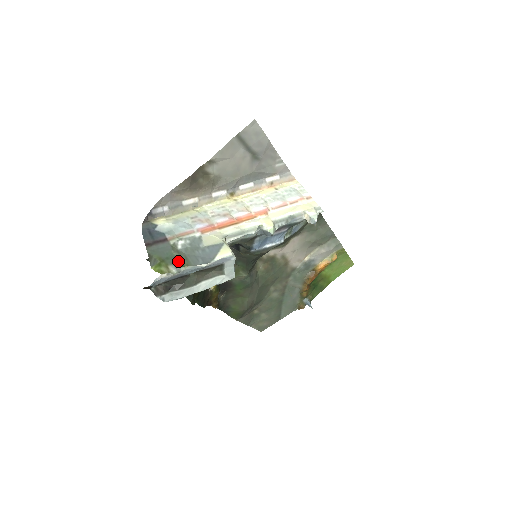
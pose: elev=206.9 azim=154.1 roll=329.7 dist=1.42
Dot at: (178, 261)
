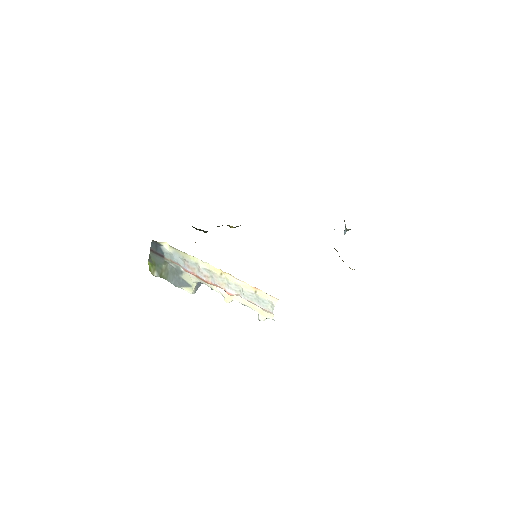
Dot at: (161, 273)
